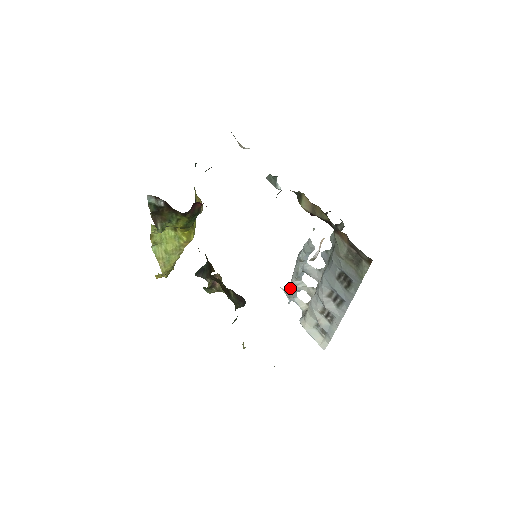
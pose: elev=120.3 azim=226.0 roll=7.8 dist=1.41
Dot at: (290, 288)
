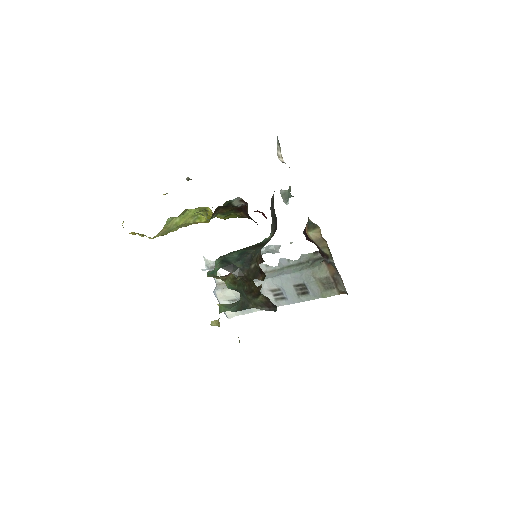
Dot at: occluded
